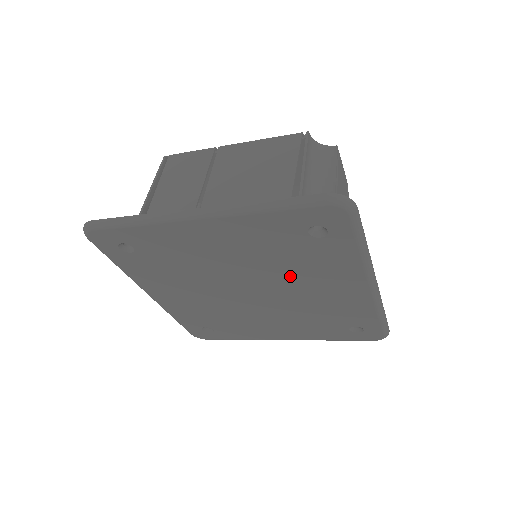
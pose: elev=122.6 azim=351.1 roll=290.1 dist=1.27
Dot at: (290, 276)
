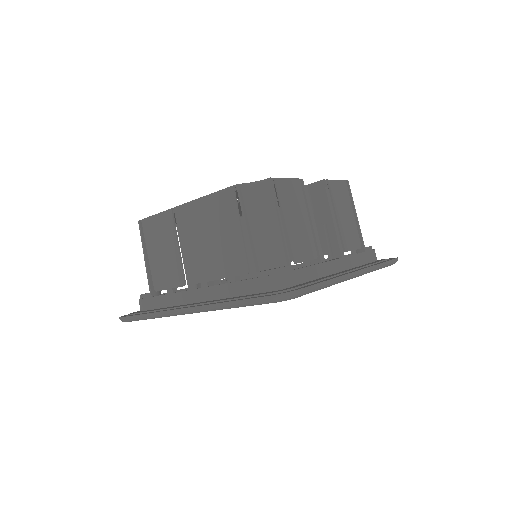
Dot at: occluded
